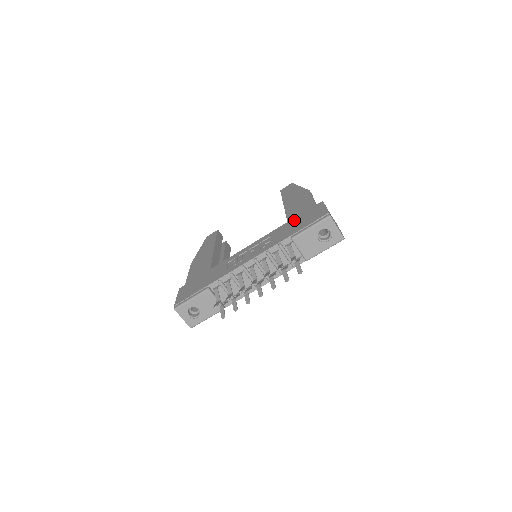
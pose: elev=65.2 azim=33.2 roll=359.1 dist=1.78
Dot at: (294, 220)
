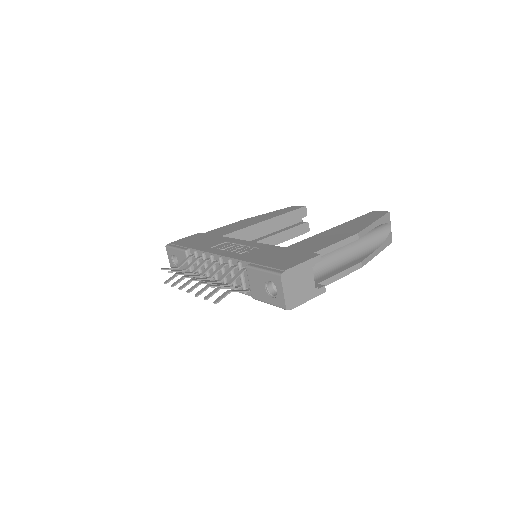
Dot at: (285, 250)
